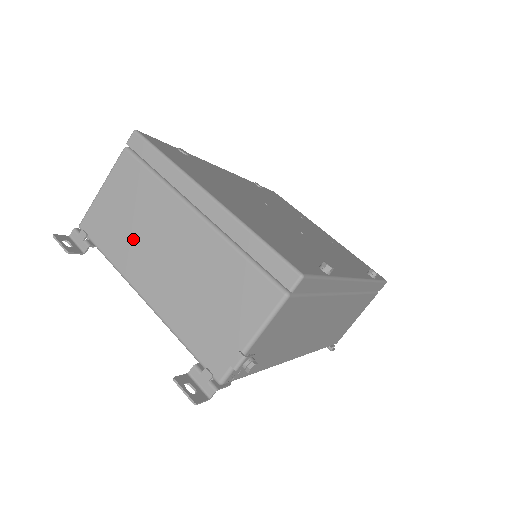
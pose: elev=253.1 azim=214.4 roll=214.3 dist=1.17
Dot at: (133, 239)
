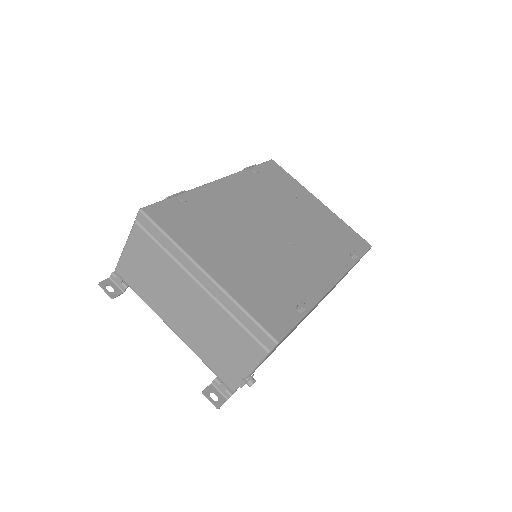
Dot at: (157, 291)
